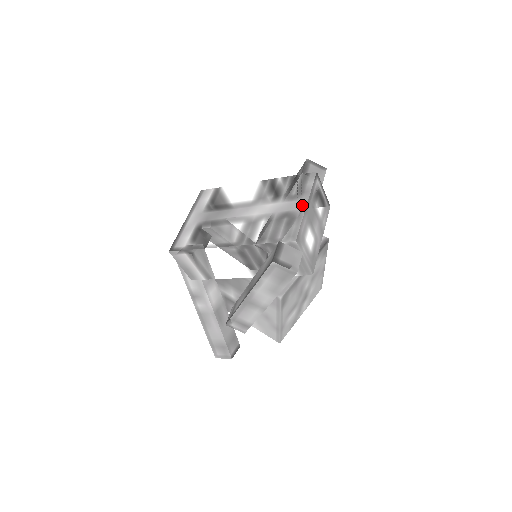
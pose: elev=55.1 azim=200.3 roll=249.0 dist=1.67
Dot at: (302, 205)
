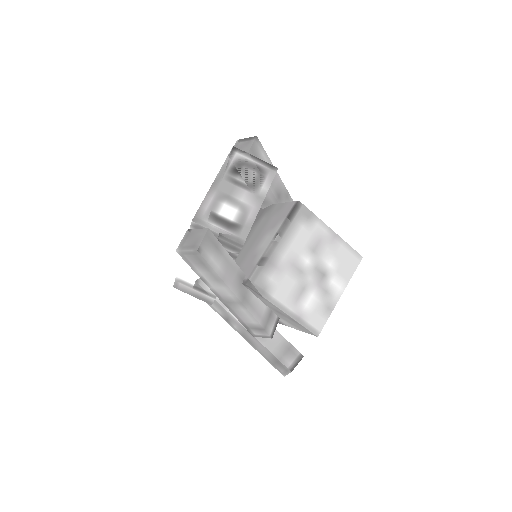
Dot at: (212, 185)
